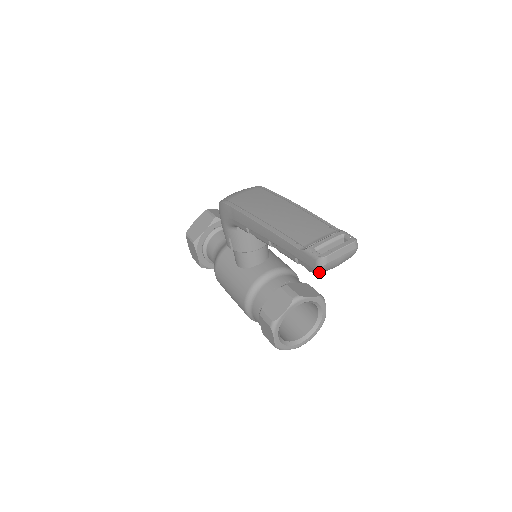
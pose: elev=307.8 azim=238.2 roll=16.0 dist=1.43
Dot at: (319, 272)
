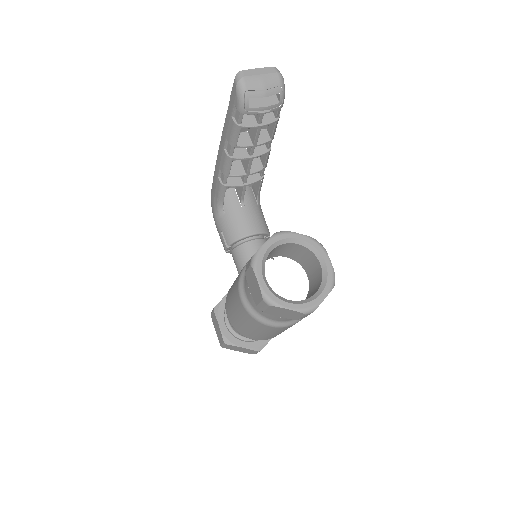
Dot at: (242, 94)
